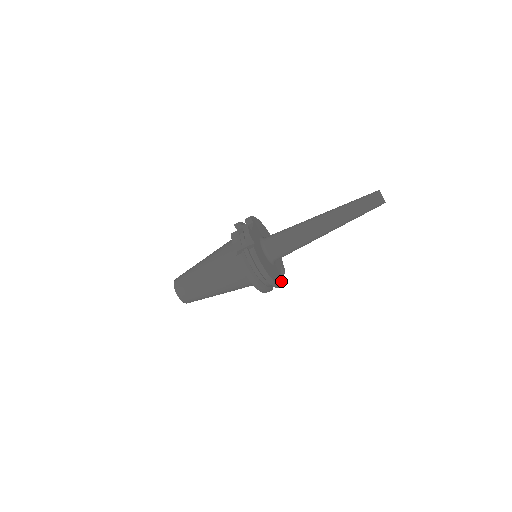
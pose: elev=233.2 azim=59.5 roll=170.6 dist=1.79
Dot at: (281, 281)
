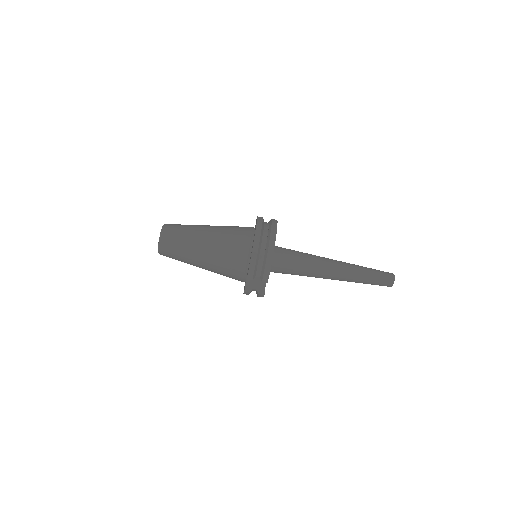
Dot at: occluded
